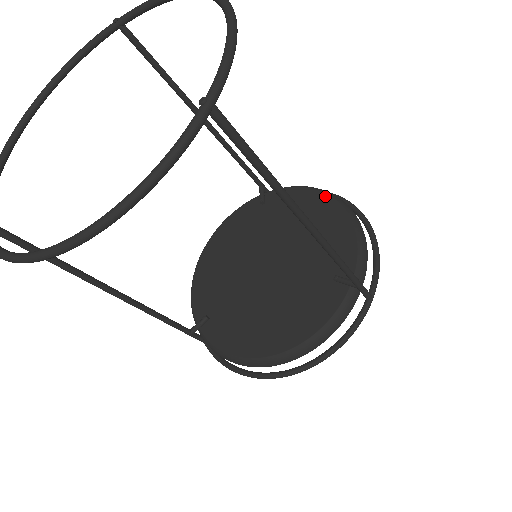
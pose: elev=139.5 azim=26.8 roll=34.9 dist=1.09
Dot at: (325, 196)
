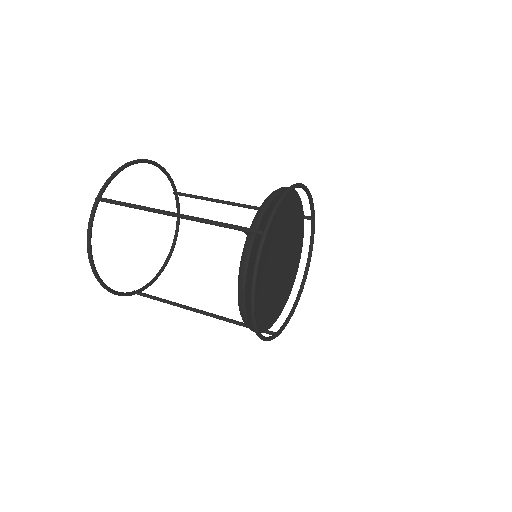
Dot at: occluded
